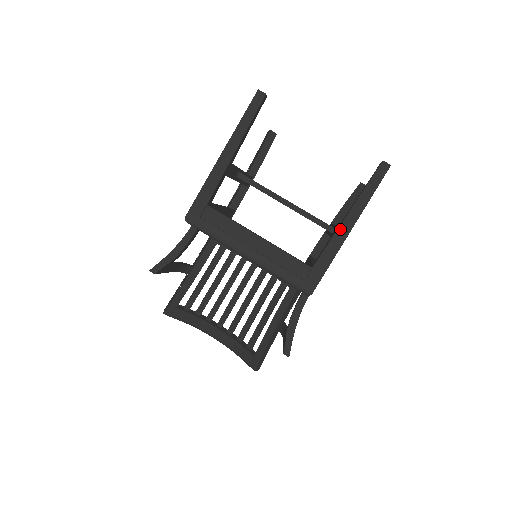
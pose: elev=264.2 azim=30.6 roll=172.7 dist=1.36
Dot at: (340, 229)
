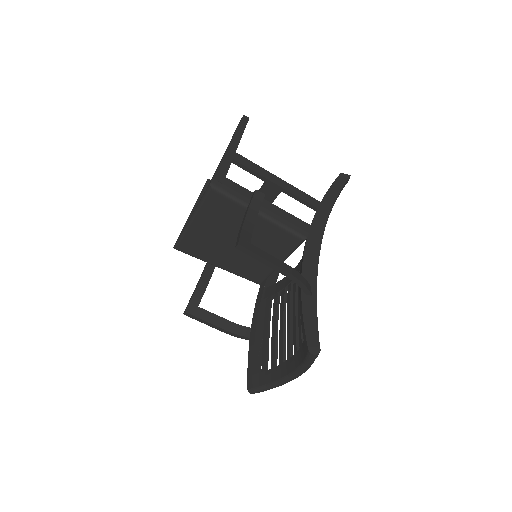
Dot at: occluded
